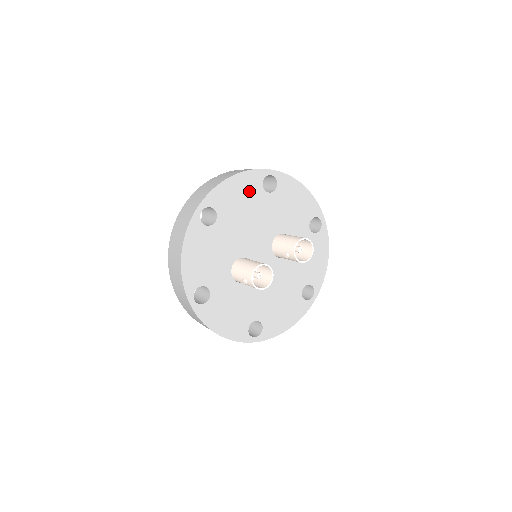
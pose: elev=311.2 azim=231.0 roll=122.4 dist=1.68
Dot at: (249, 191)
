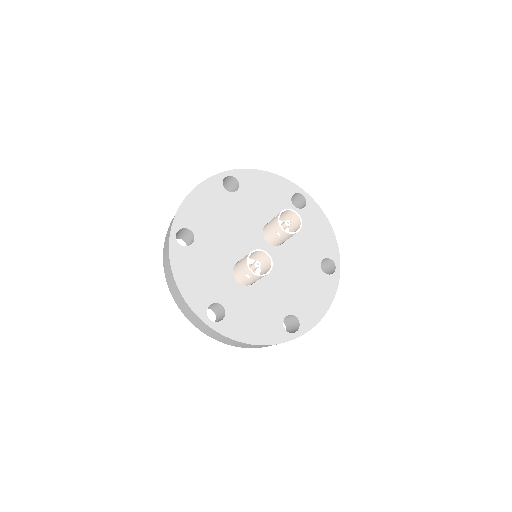
Dot at: (214, 199)
